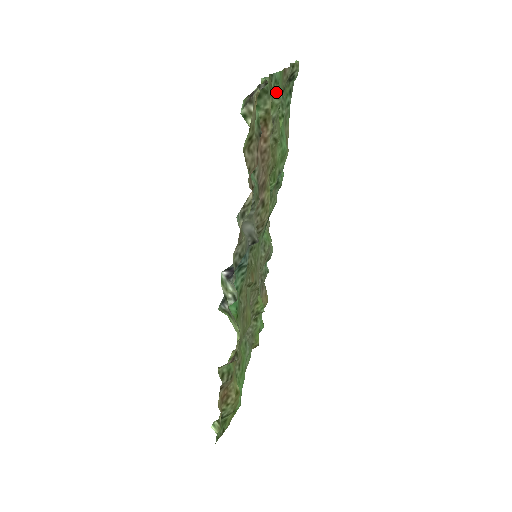
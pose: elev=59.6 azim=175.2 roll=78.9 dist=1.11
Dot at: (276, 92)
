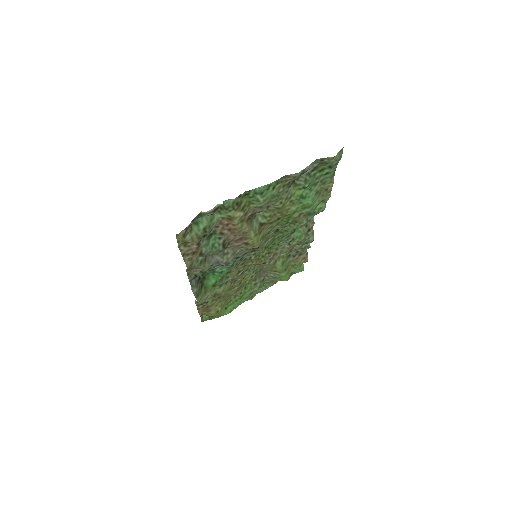
Dot at: (257, 198)
